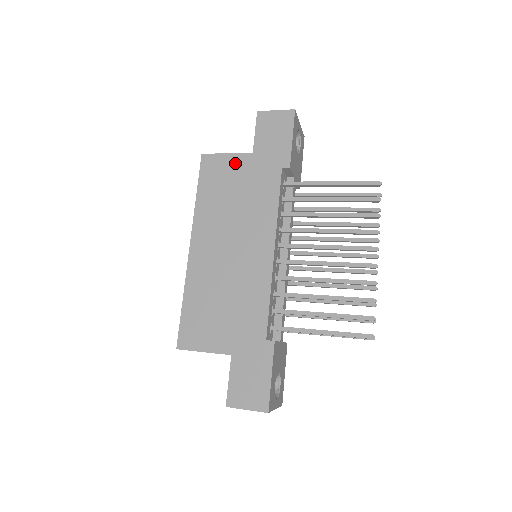
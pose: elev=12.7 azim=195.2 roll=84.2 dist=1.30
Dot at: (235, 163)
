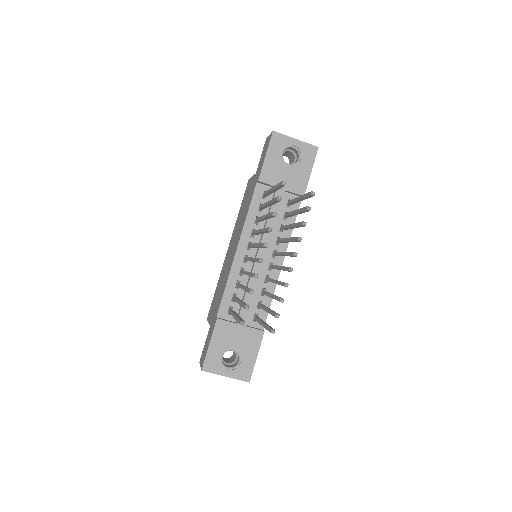
Dot at: occluded
